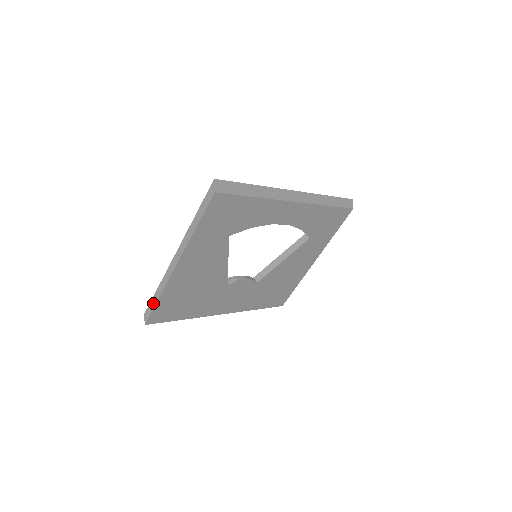
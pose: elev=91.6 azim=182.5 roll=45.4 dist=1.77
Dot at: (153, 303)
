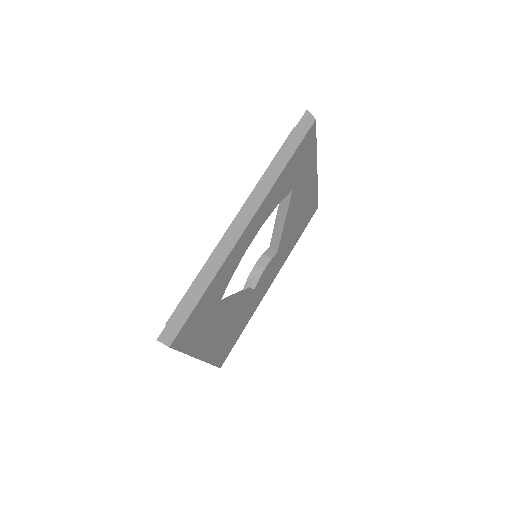
Dot at: occluded
